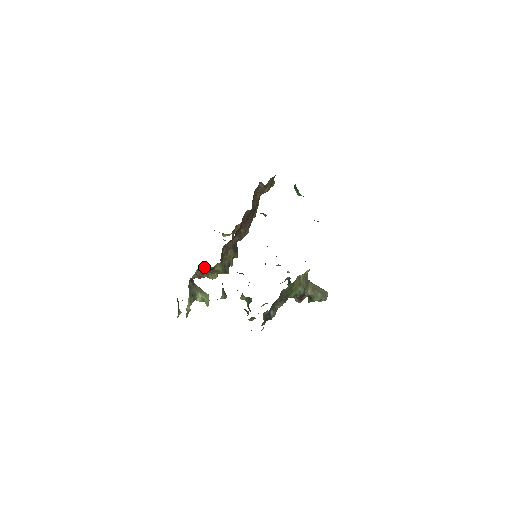
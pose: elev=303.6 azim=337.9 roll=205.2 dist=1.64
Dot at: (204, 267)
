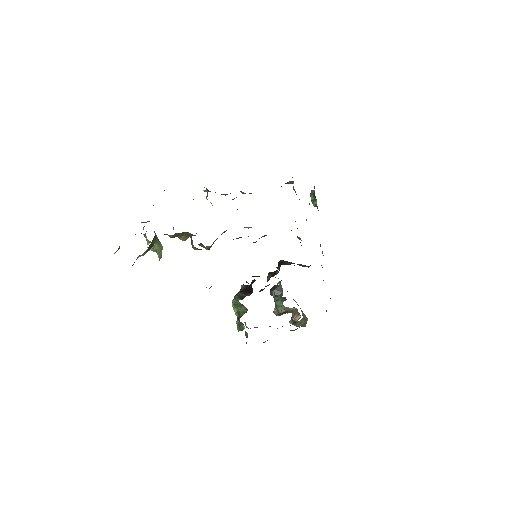
Dot at: (186, 233)
